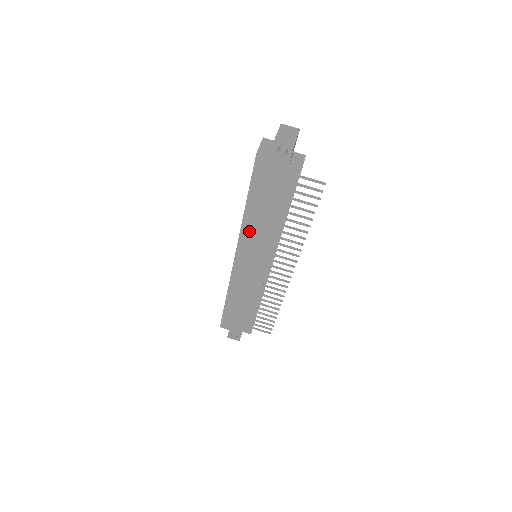
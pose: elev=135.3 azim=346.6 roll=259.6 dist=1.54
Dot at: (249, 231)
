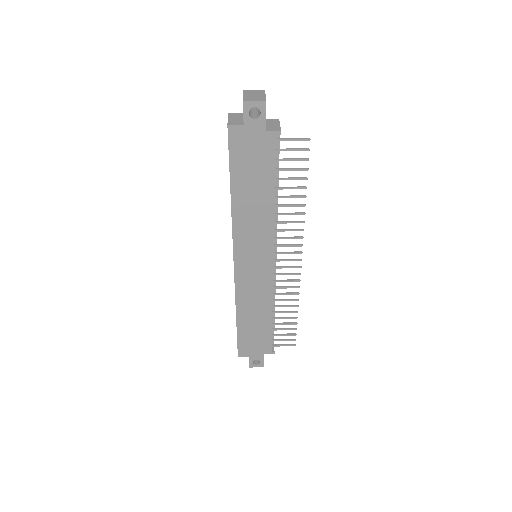
Dot at: (242, 225)
